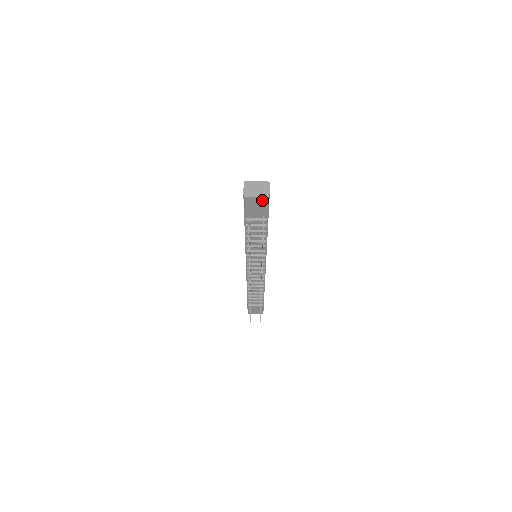
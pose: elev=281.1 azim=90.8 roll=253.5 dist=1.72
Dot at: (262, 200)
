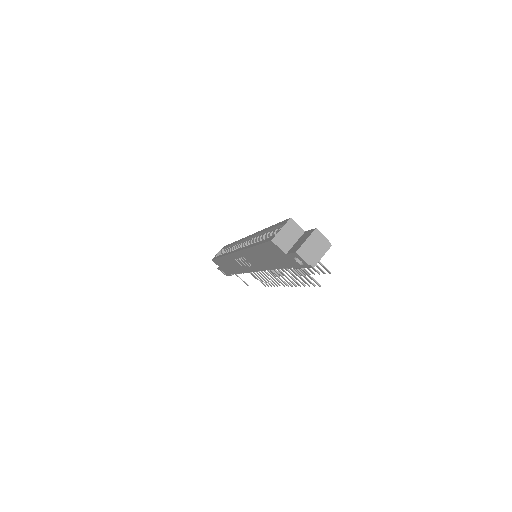
Dot at: (324, 252)
